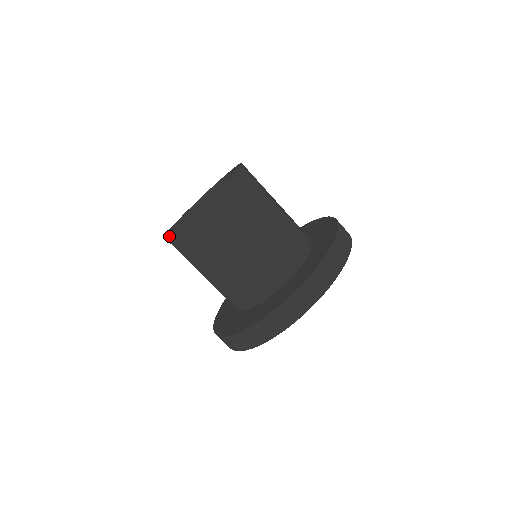
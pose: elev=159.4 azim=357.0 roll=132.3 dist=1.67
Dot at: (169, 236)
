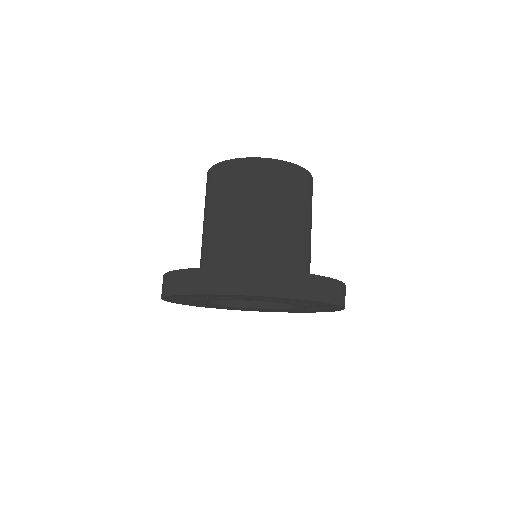
Dot at: (238, 160)
